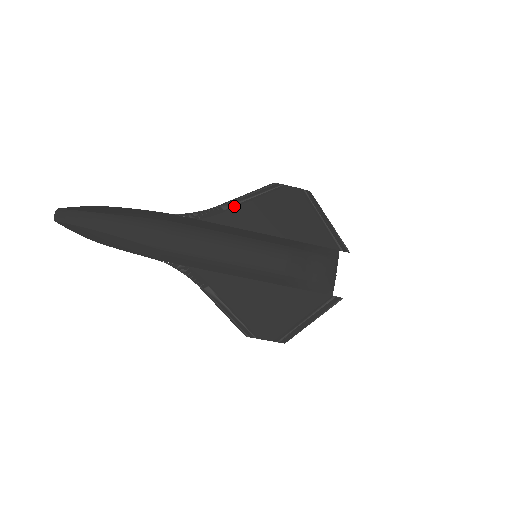
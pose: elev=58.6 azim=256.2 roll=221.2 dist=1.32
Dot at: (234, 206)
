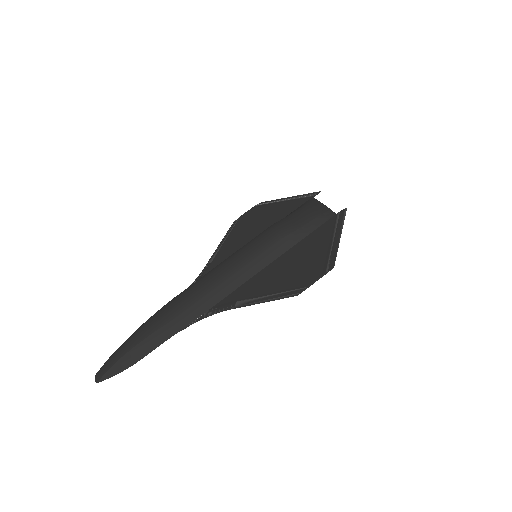
Dot at: (216, 255)
